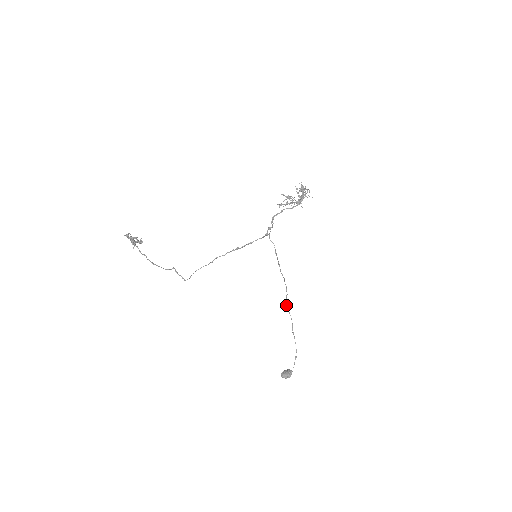
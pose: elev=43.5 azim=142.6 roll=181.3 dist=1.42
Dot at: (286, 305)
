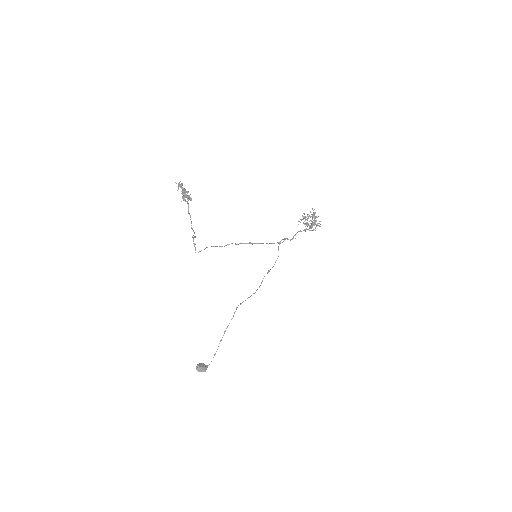
Dot at: (238, 305)
